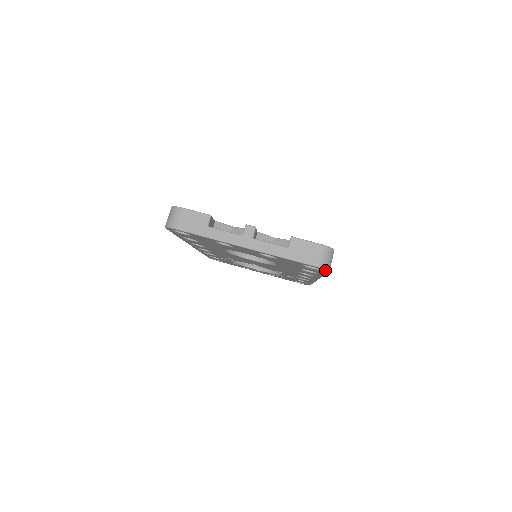
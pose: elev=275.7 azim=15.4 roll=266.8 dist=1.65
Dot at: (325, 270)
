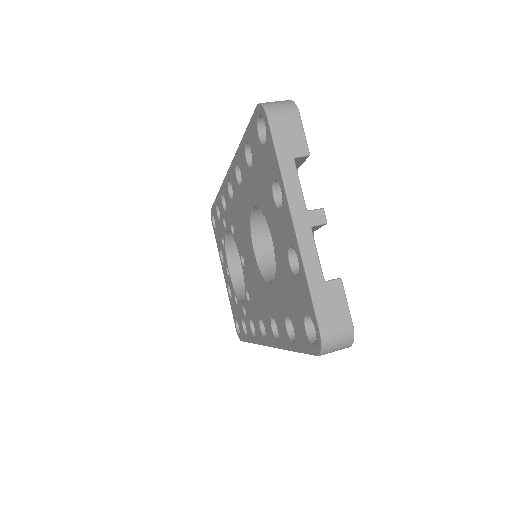
Dot at: (320, 349)
